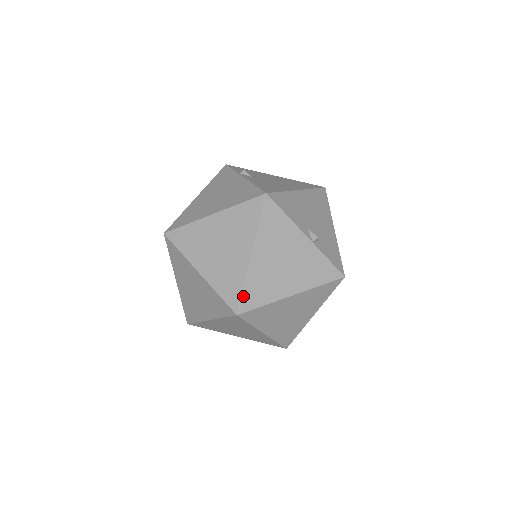
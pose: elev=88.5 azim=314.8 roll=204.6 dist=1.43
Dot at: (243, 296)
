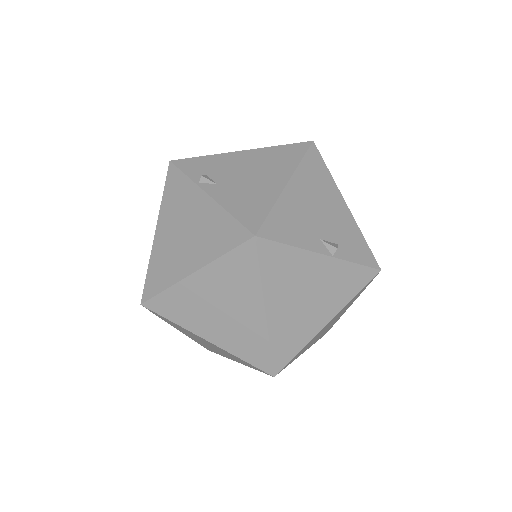
Dot at: (273, 357)
